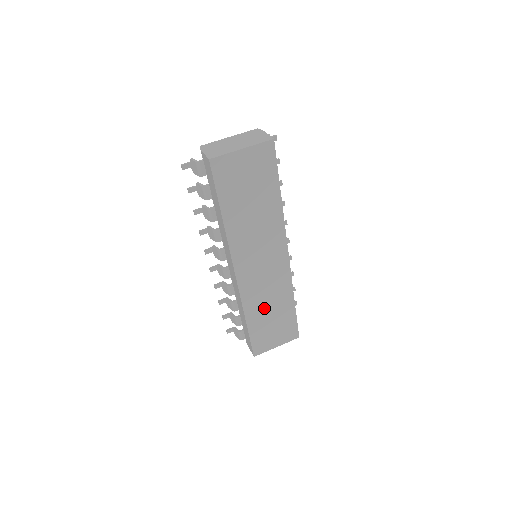
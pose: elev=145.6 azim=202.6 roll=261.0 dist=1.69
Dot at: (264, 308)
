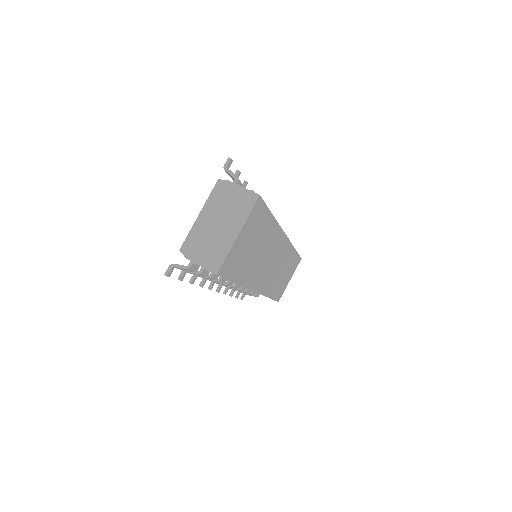
Dot at: (278, 278)
